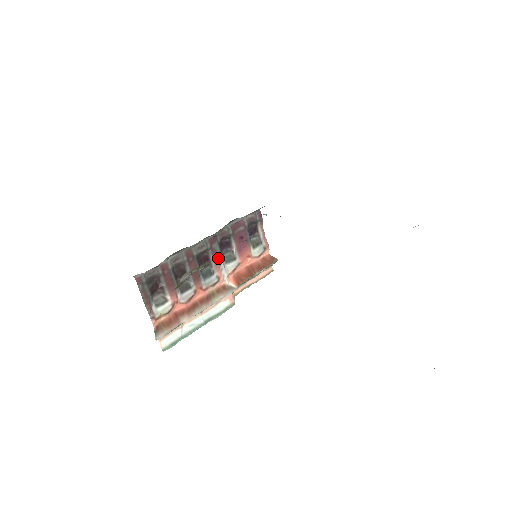
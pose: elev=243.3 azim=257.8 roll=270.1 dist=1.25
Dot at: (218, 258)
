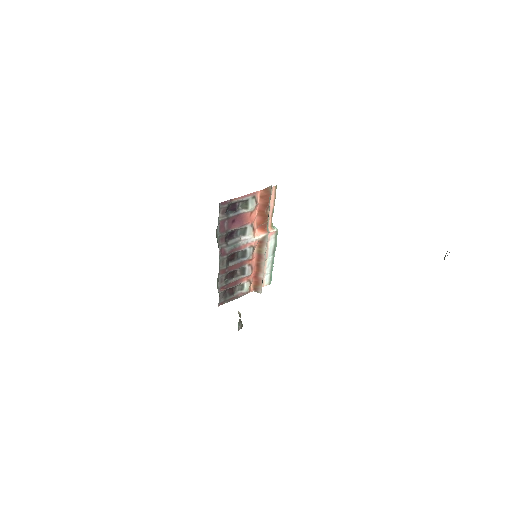
Dot at: (237, 247)
